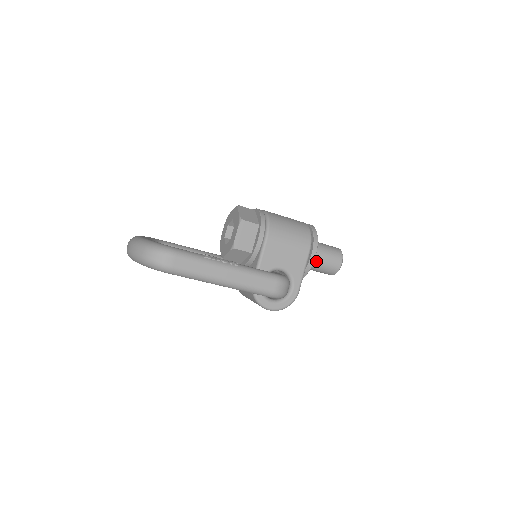
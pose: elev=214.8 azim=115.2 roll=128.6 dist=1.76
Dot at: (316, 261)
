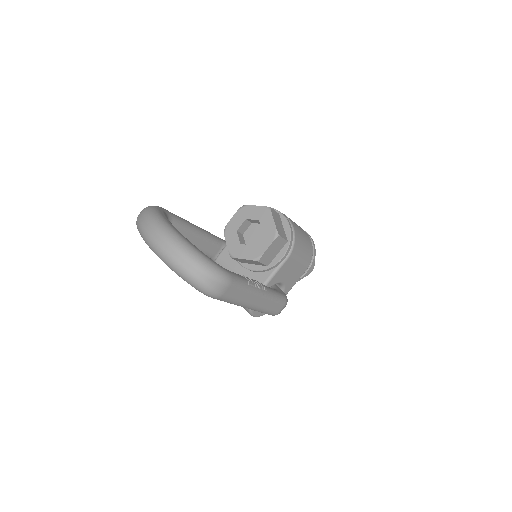
Dot at: occluded
